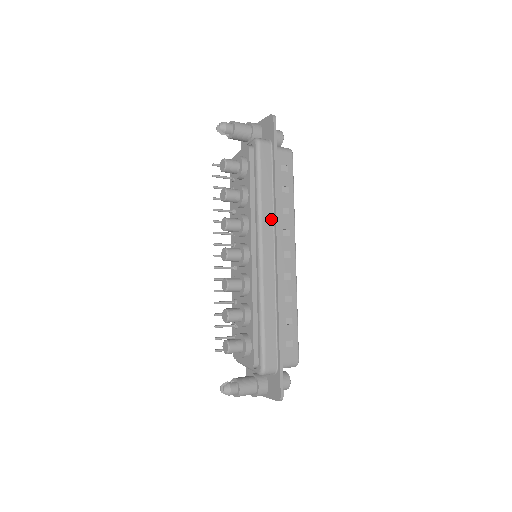
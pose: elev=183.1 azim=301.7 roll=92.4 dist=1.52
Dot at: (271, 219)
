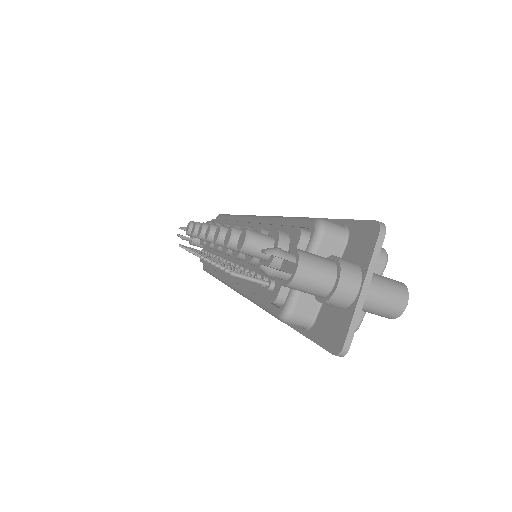
Dot at: occluded
